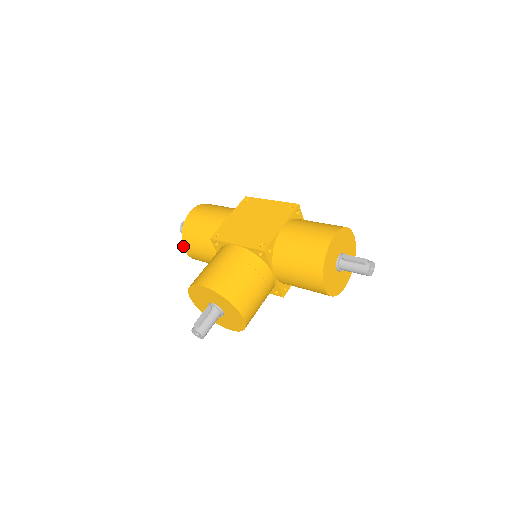
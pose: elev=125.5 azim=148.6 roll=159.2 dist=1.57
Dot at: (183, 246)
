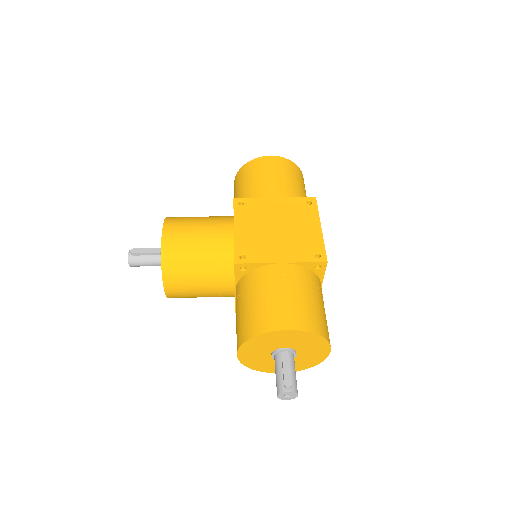
Dot at: (235, 177)
